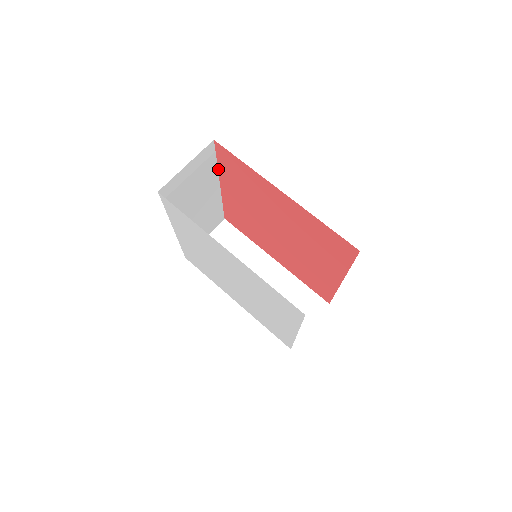
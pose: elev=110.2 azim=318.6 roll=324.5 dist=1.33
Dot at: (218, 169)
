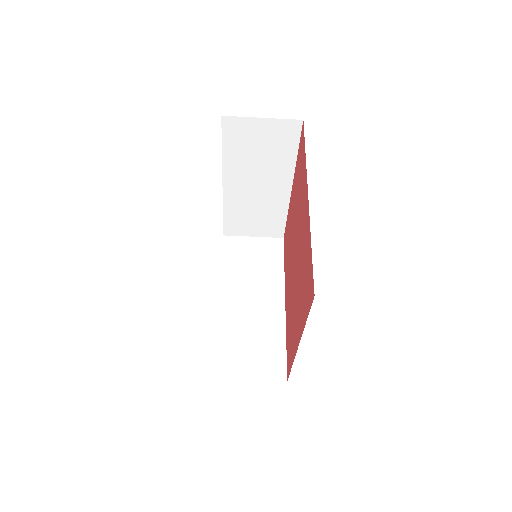
Dot at: occluded
